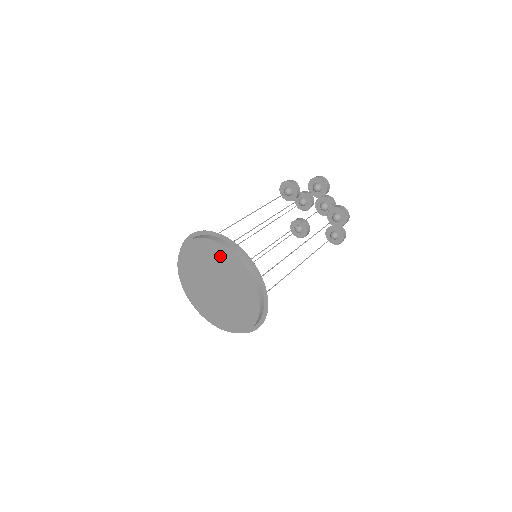
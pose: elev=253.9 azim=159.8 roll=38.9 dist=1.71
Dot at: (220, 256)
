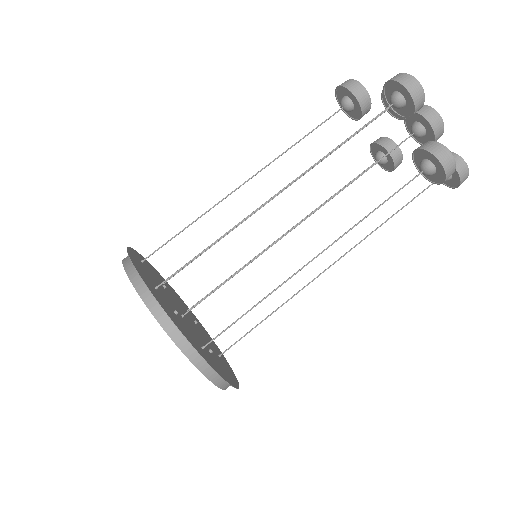
Dot at: occluded
